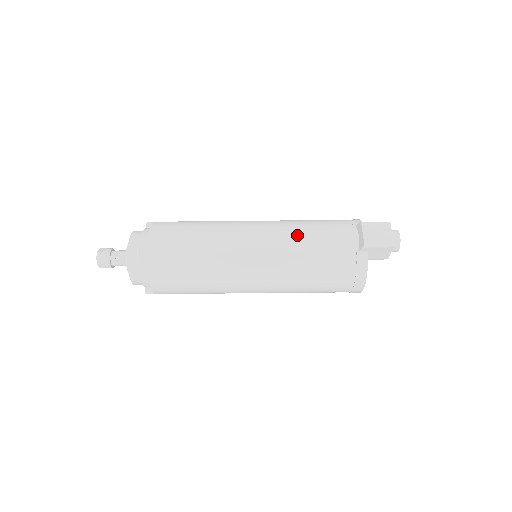
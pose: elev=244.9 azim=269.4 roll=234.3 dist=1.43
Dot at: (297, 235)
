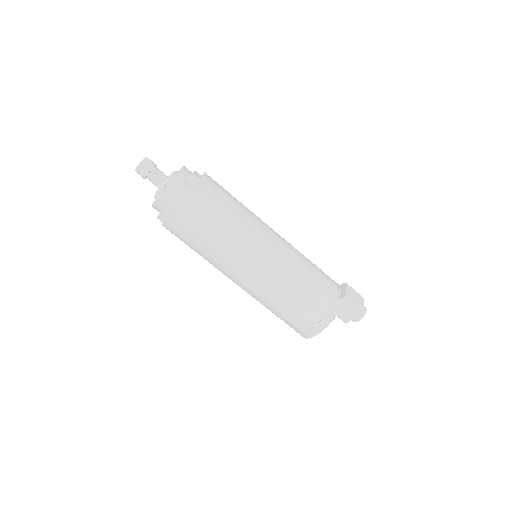
Dot at: (303, 258)
